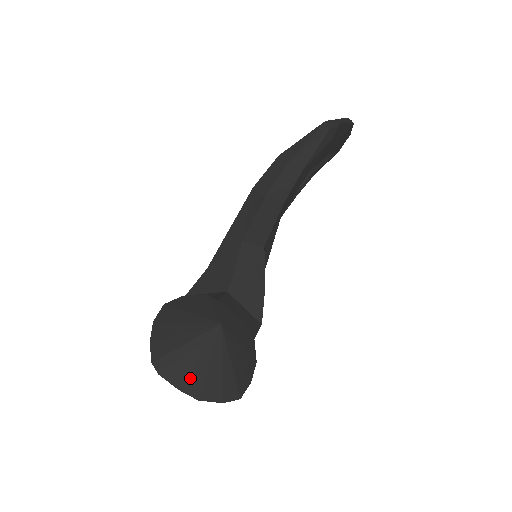
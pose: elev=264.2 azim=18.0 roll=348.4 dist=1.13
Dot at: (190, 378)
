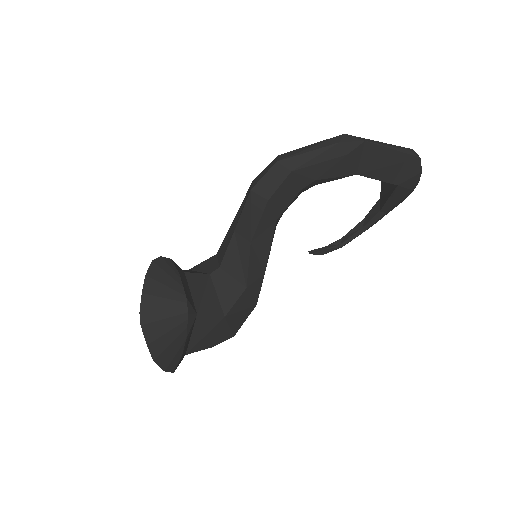
Dot at: (159, 340)
